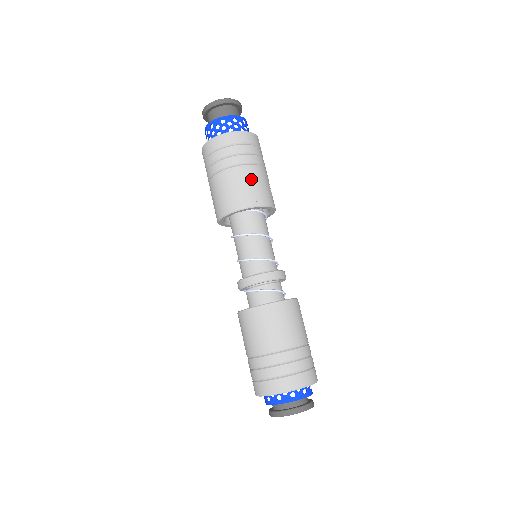
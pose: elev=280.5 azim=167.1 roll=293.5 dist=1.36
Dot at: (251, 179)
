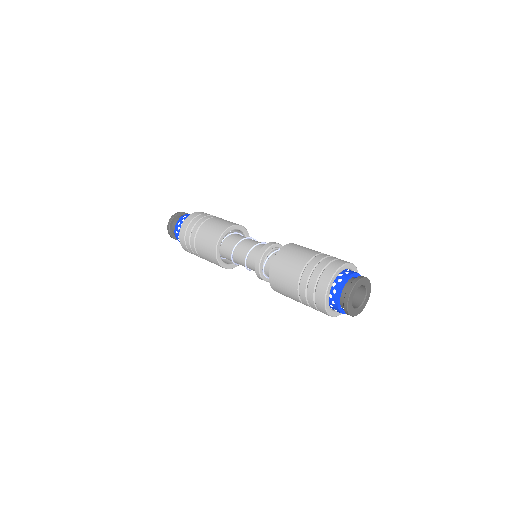
Dot at: (222, 220)
